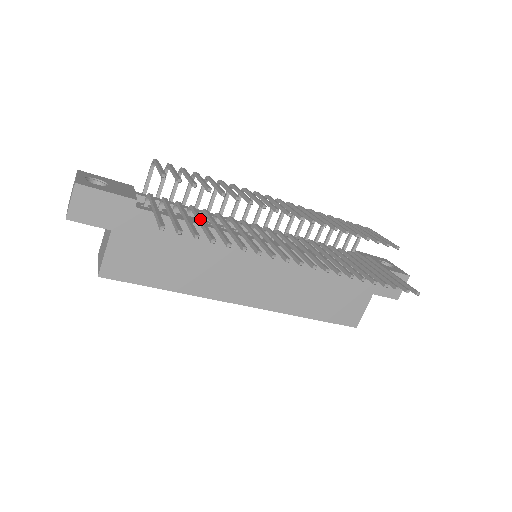
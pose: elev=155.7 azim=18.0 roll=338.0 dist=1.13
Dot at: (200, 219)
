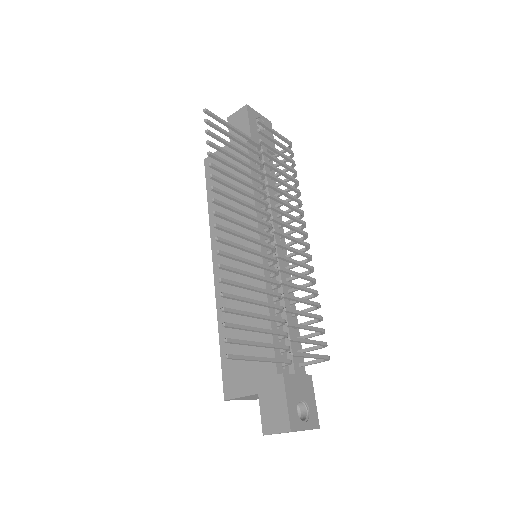
Dot at: (240, 158)
